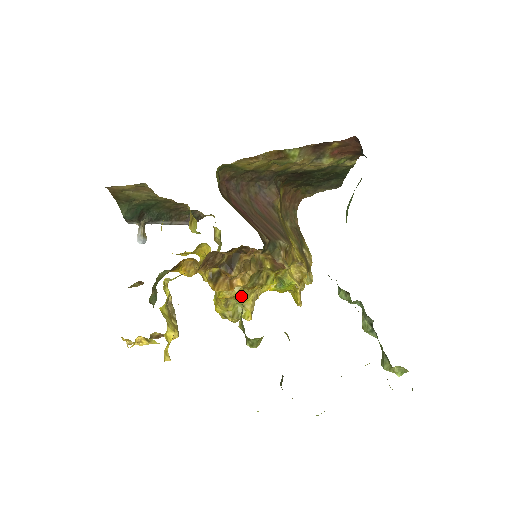
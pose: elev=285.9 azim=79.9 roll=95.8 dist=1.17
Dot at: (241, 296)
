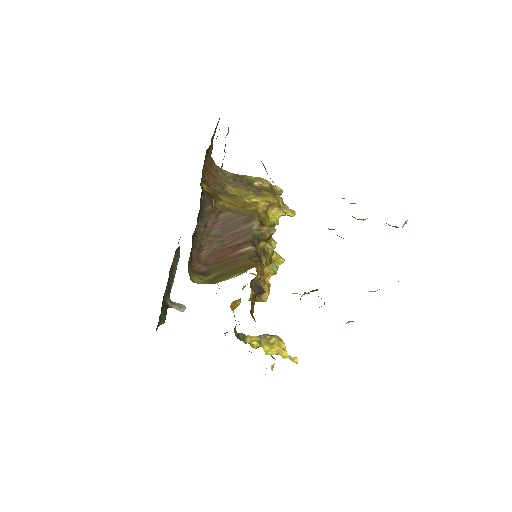
Dot at: occluded
